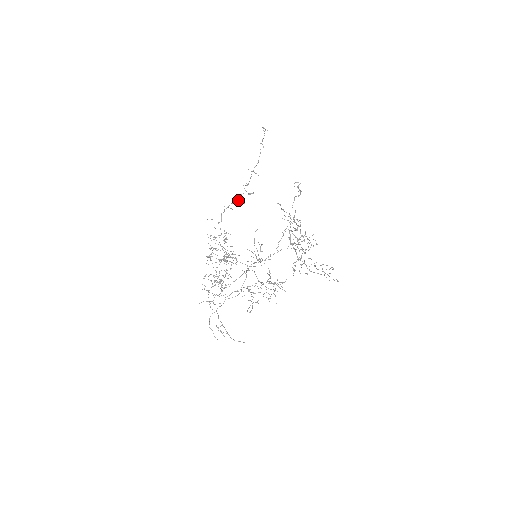
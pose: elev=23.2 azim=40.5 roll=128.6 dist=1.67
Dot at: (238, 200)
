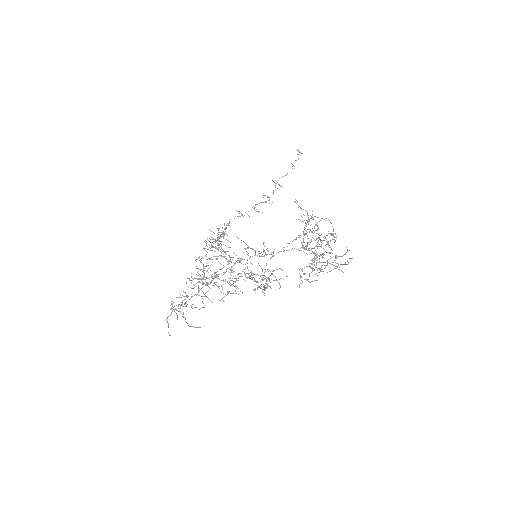
Dot at: (253, 208)
